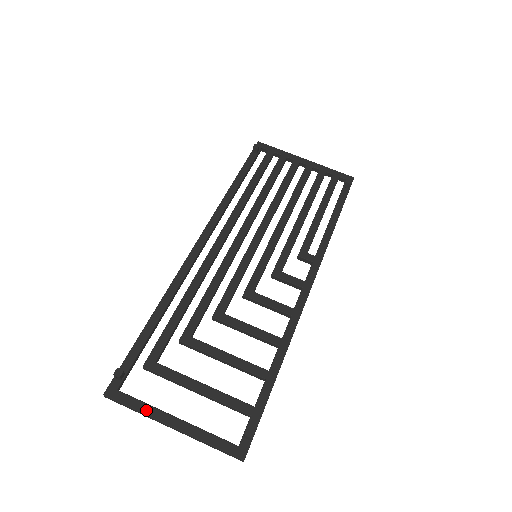
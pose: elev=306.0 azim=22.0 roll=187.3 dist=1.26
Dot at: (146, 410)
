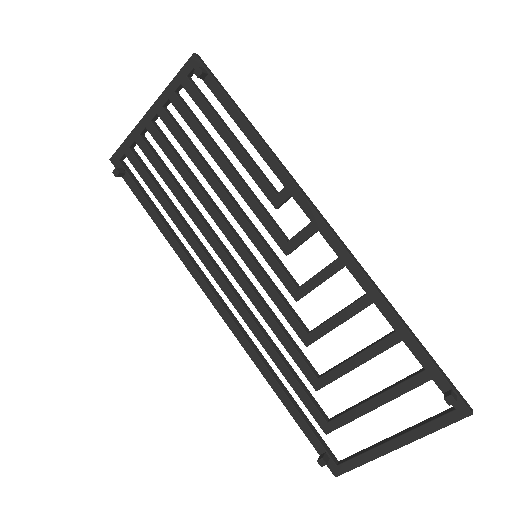
Dot at: (369, 458)
